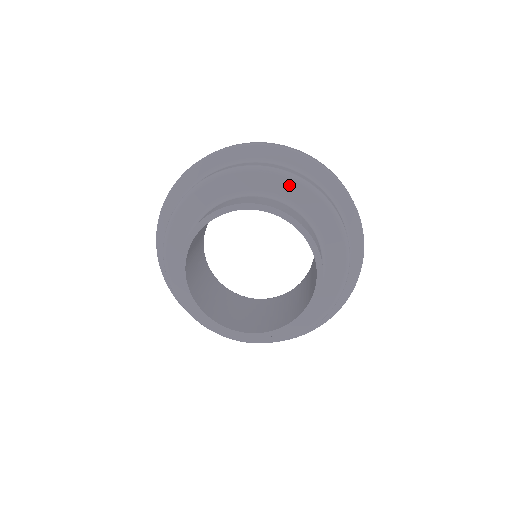
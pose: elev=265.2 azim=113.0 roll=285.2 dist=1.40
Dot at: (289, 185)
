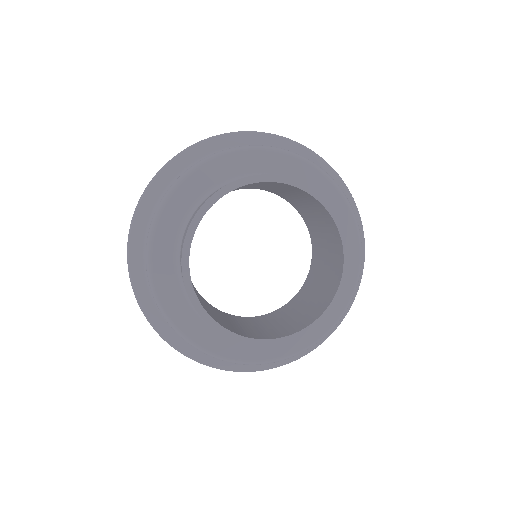
Dot at: (232, 161)
